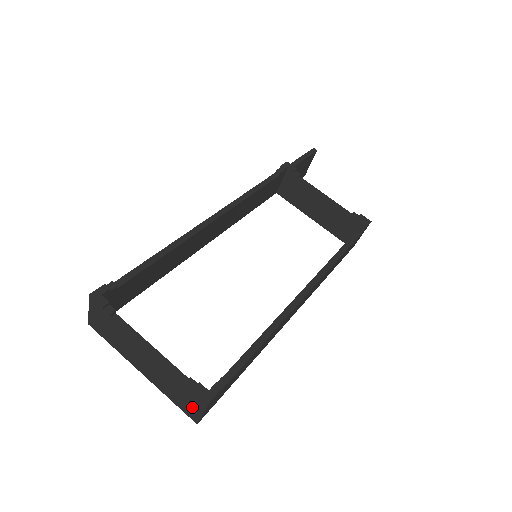
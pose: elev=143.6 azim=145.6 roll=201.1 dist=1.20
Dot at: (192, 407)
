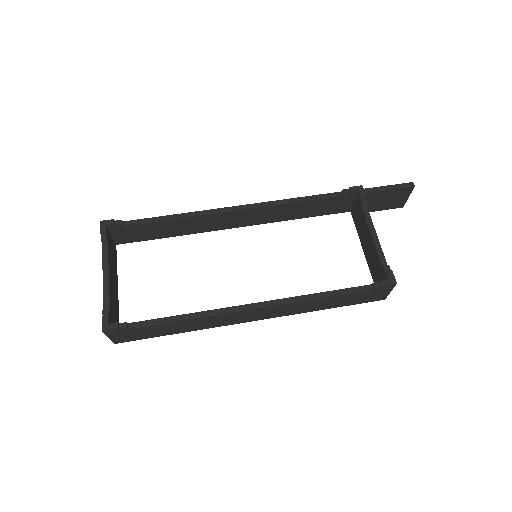
Dot at: occluded
